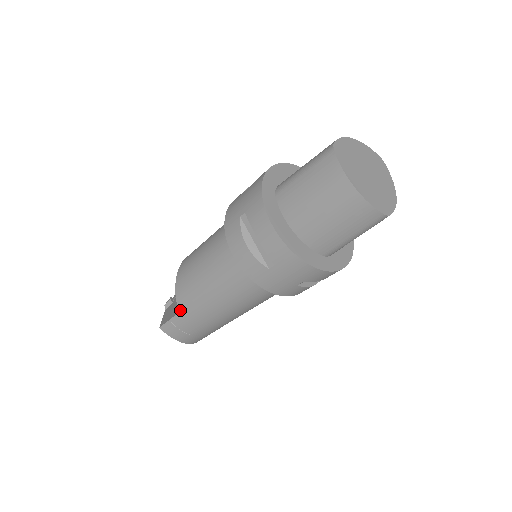
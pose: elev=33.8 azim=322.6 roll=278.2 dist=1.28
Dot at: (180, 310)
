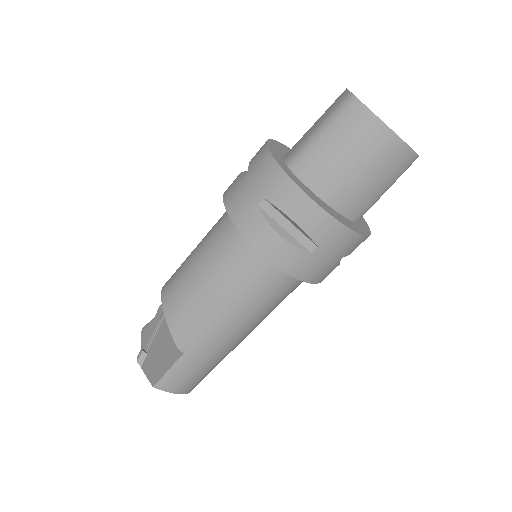
Dot at: (183, 352)
